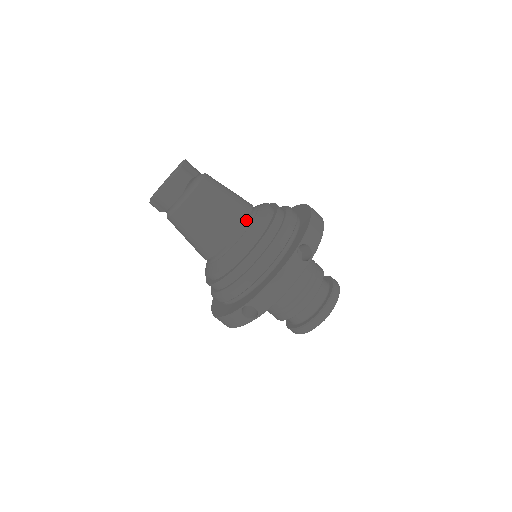
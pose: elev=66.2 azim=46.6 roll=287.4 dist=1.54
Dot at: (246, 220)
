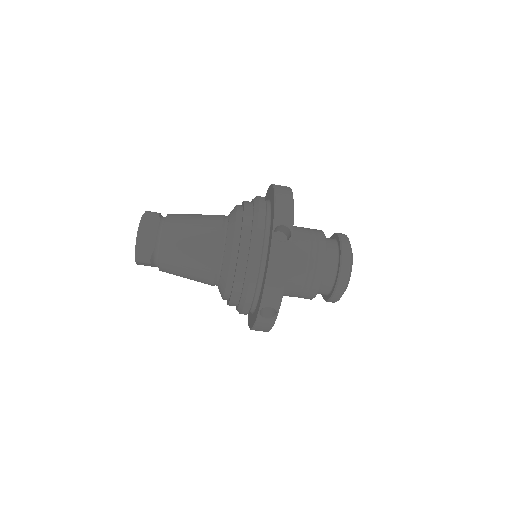
Dot at: (215, 272)
